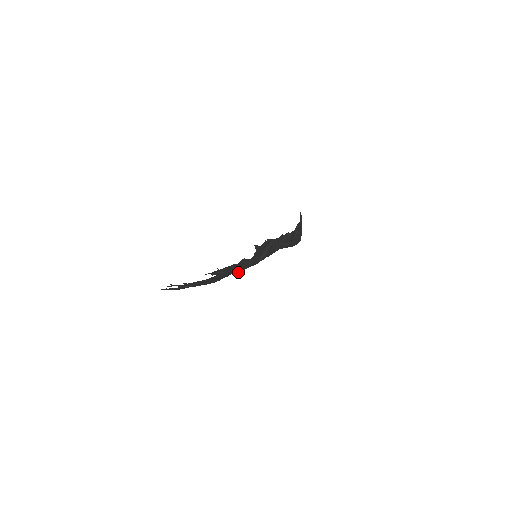
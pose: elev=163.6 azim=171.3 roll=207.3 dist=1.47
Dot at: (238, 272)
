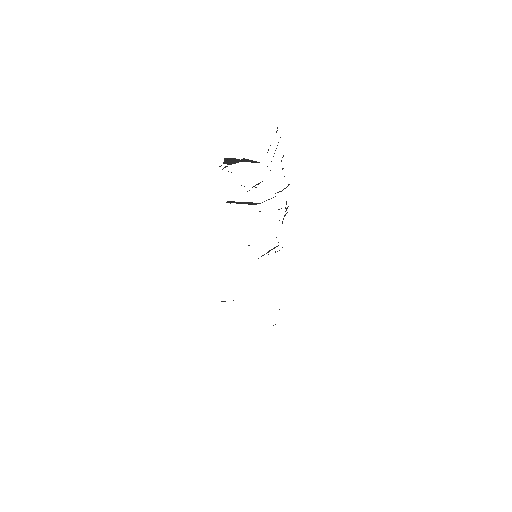
Dot at: occluded
